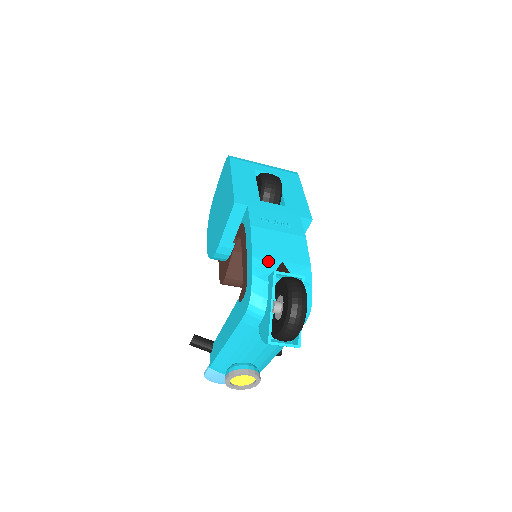
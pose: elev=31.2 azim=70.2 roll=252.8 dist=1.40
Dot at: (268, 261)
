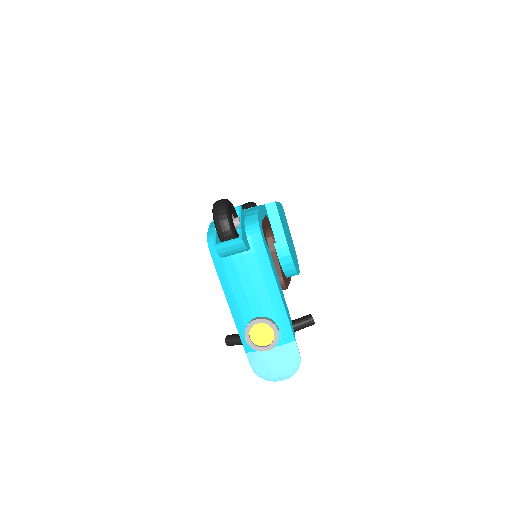
Dot at: occluded
